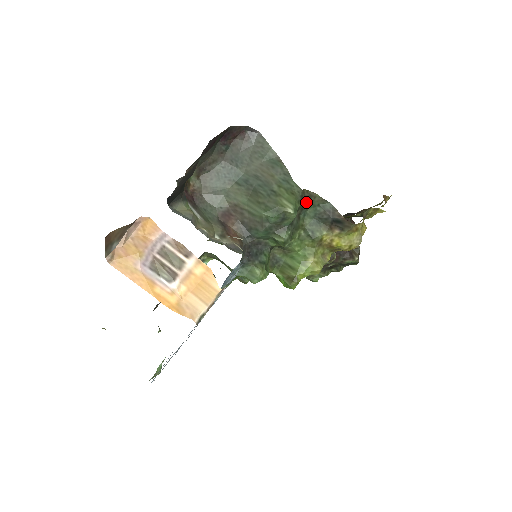
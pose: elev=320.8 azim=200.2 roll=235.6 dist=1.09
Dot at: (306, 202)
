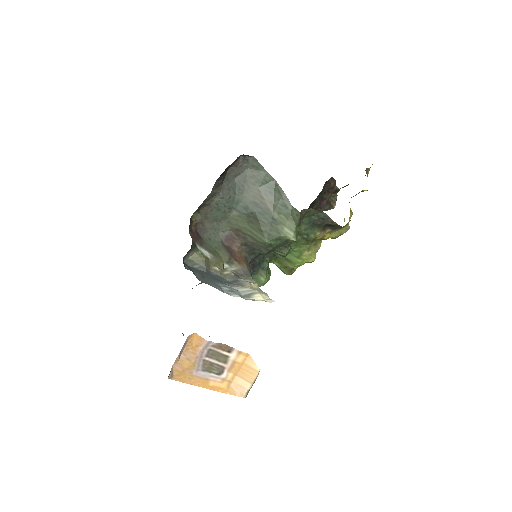
Dot at: (303, 217)
